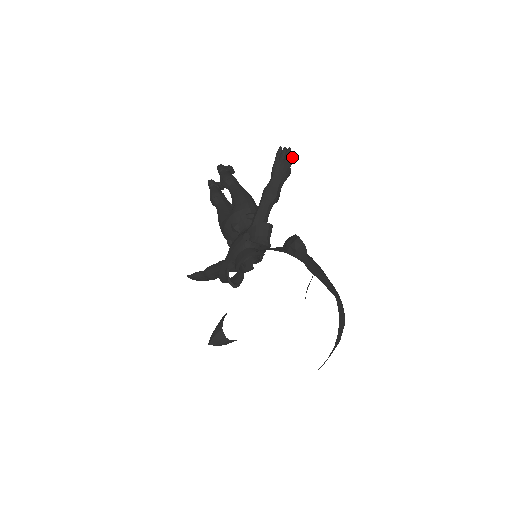
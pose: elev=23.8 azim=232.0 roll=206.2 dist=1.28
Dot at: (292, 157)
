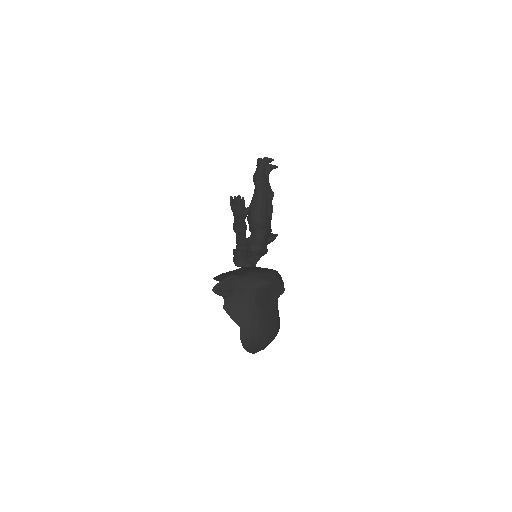
Dot at: (242, 202)
